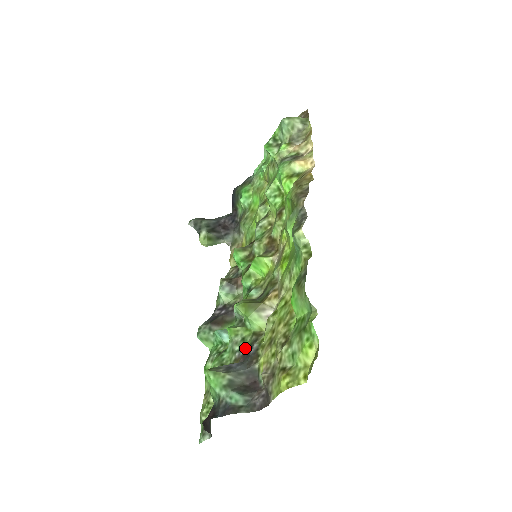
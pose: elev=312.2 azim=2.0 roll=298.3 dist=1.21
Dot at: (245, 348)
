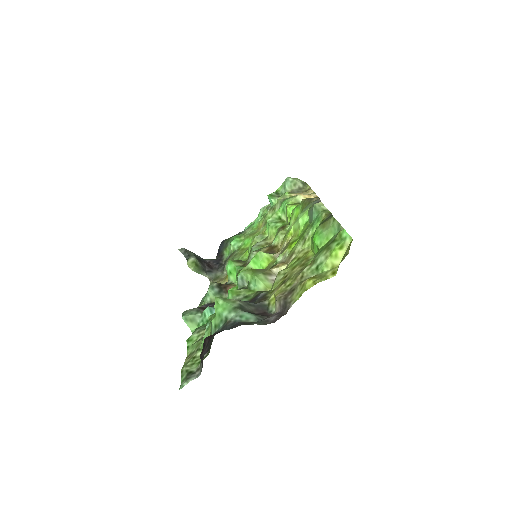
Dot at: (249, 300)
